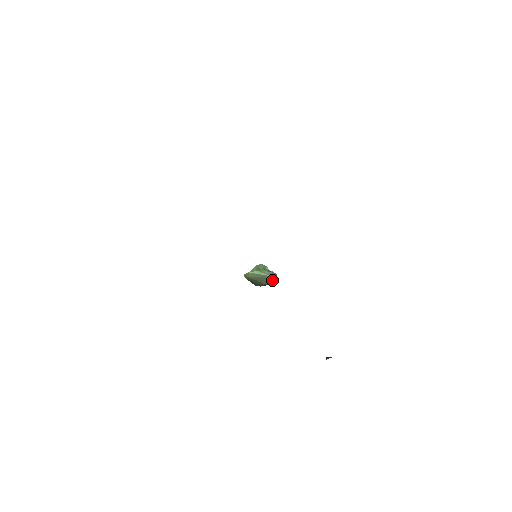
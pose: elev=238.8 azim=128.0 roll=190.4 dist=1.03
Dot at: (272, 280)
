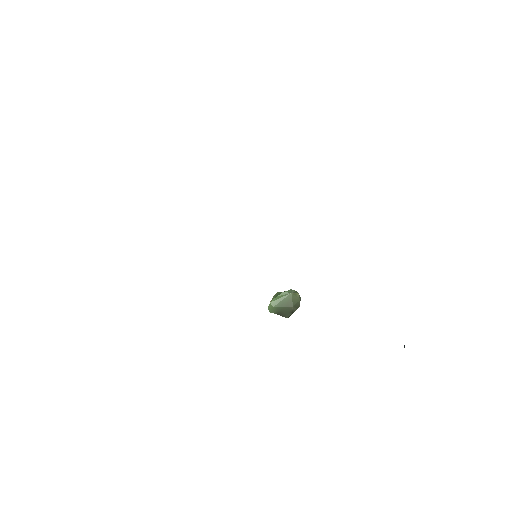
Dot at: (296, 299)
